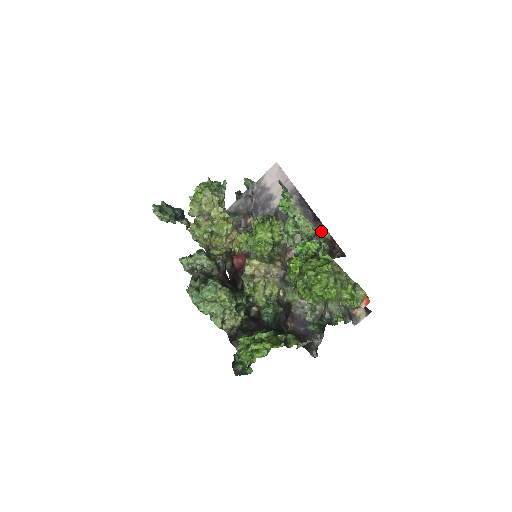
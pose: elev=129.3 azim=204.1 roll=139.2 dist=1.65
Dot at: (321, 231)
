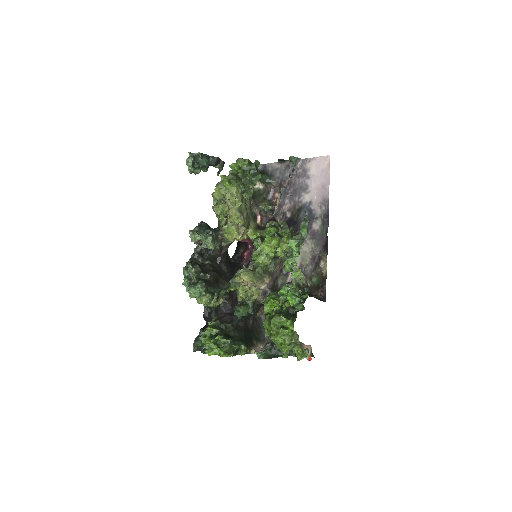
Dot at: (322, 263)
